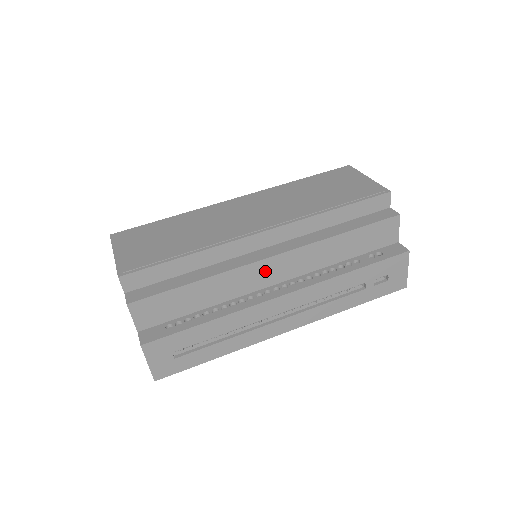
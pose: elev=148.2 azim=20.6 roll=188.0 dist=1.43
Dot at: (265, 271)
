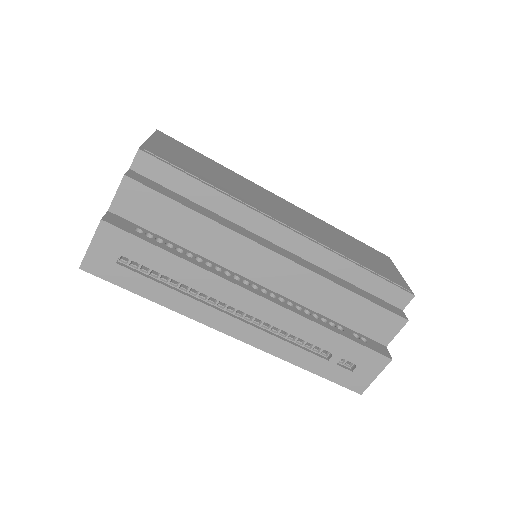
Dot at: (260, 262)
